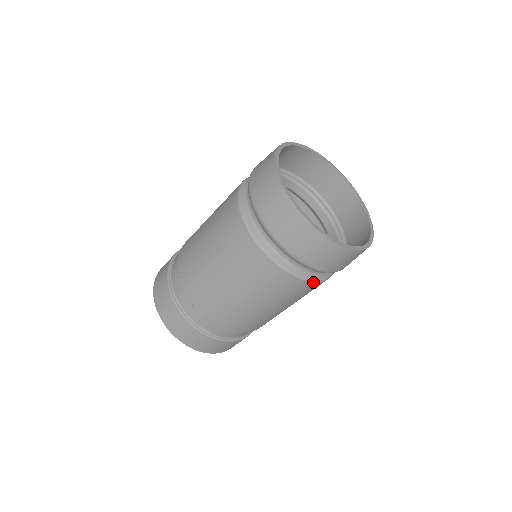
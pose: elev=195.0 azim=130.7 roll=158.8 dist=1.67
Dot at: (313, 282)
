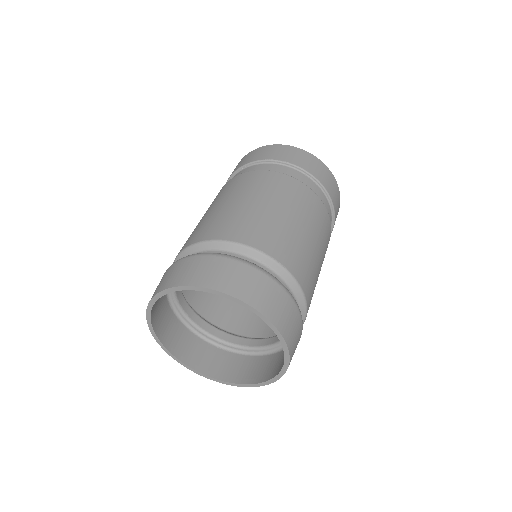
Dot at: occluded
